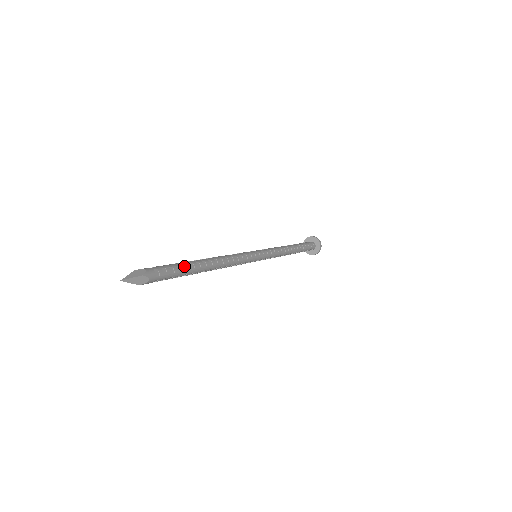
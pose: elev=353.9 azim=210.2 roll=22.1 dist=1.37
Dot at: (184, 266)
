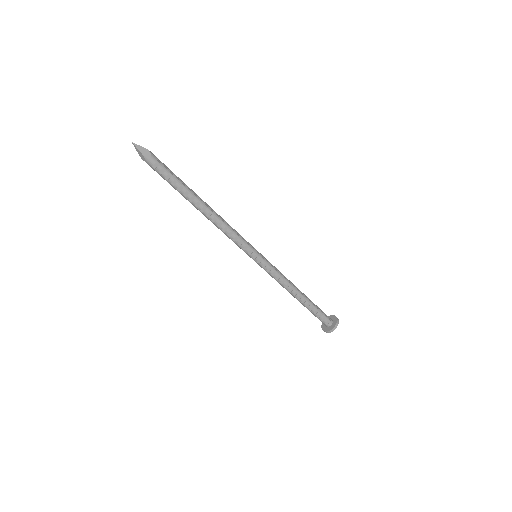
Dot at: (183, 182)
